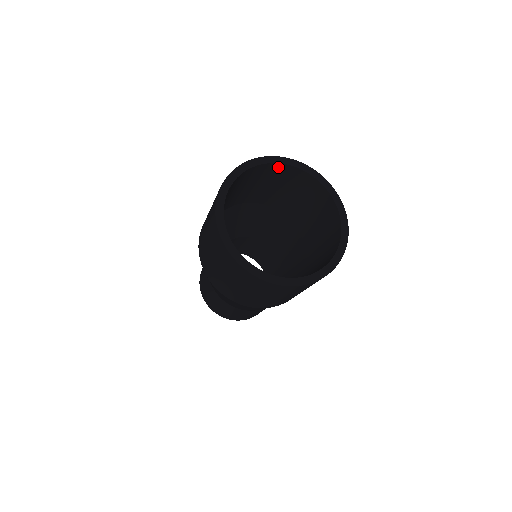
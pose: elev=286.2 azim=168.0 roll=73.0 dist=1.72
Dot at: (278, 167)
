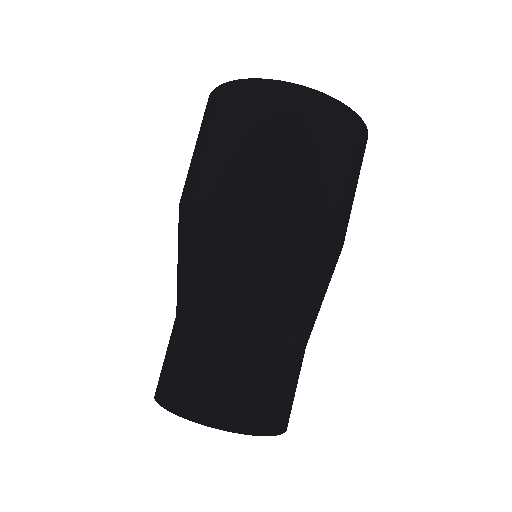
Dot at: occluded
